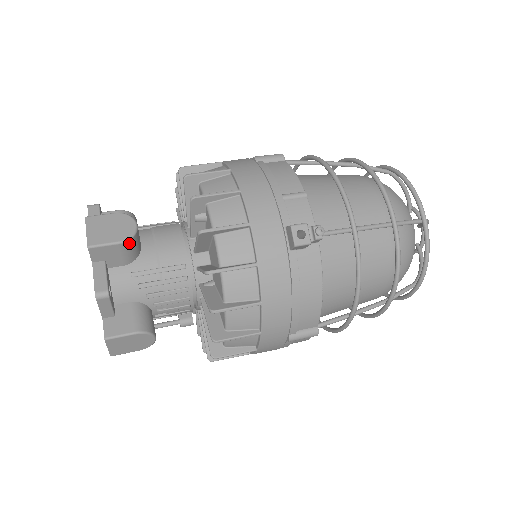
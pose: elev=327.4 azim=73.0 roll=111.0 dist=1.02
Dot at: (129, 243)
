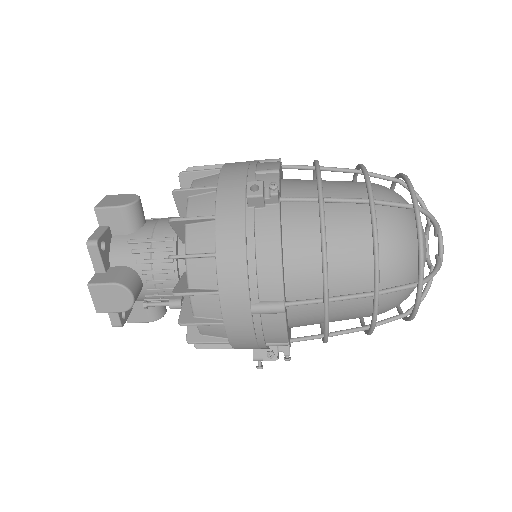
Dot at: (127, 209)
